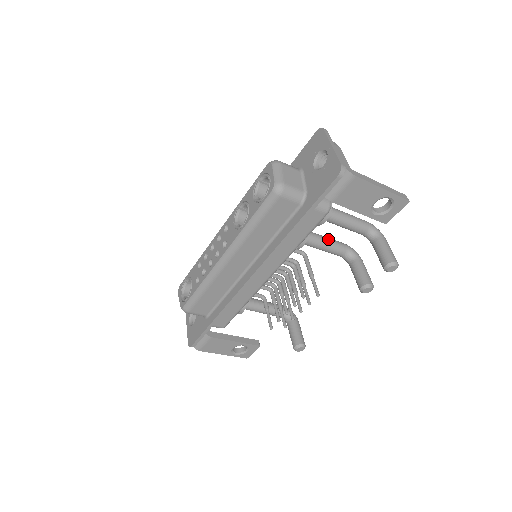
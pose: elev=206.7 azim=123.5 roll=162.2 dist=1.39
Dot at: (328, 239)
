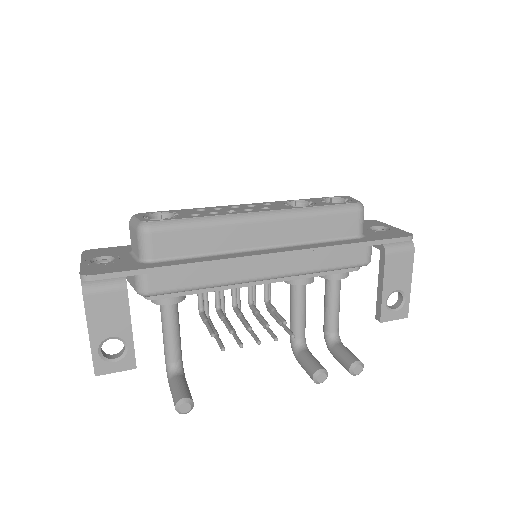
Dot at: (305, 309)
